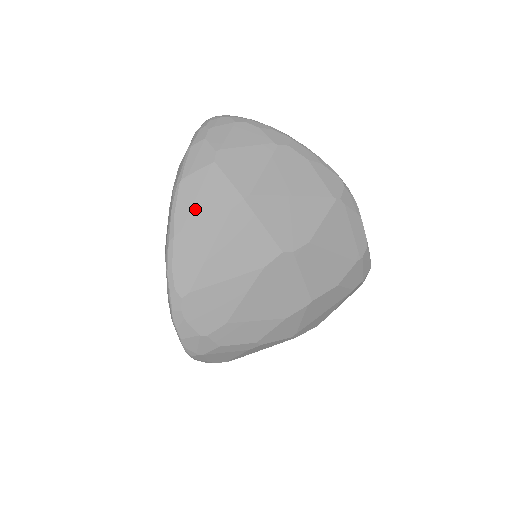
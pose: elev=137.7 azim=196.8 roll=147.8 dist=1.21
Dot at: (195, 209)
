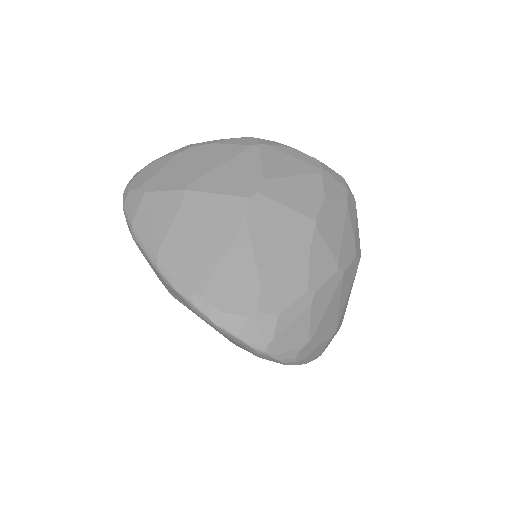
Dot at: (156, 229)
